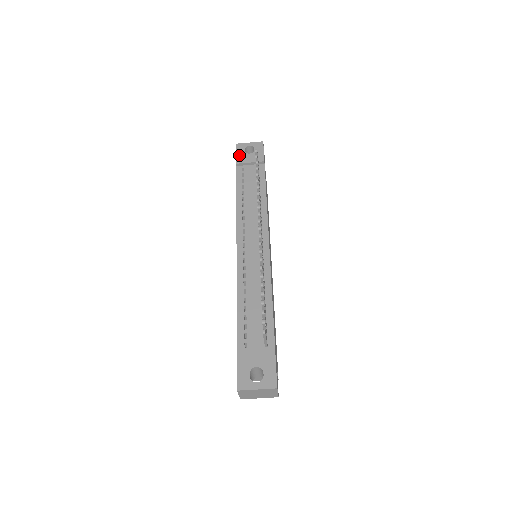
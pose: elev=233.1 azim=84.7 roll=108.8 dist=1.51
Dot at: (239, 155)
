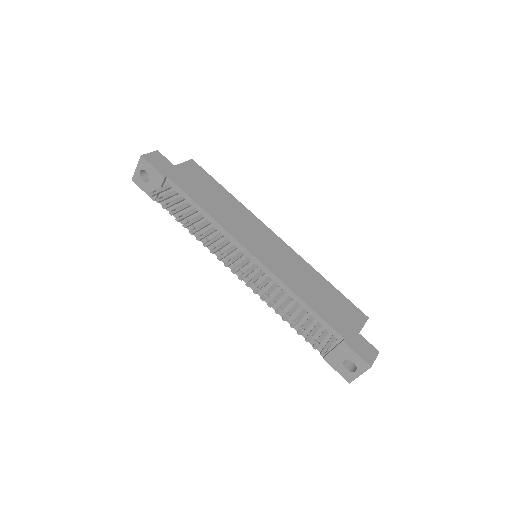
Dot at: (146, 190)
